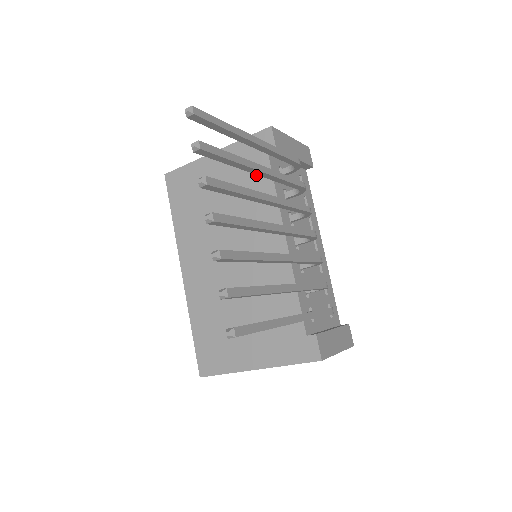
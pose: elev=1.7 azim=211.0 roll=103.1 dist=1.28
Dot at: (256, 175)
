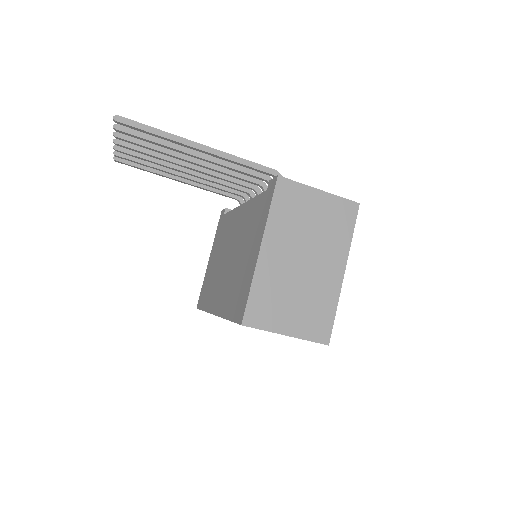
Dot at: (224, 225)
